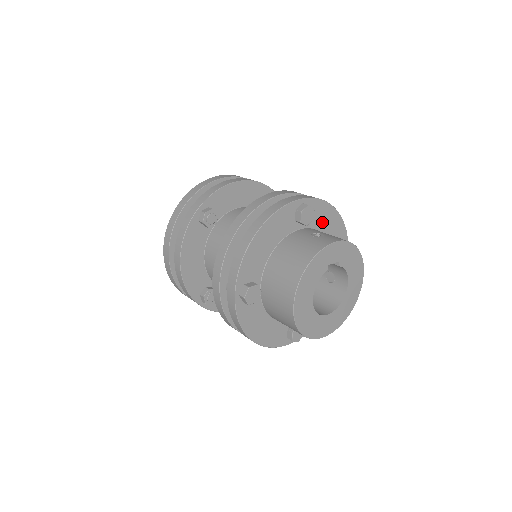
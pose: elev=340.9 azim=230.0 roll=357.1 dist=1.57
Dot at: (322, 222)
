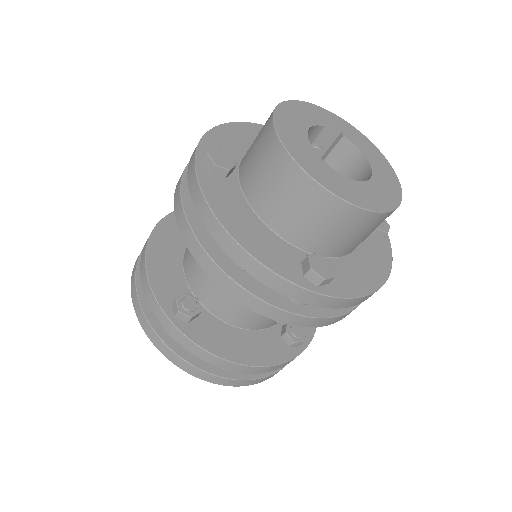
Dot at: occluded
